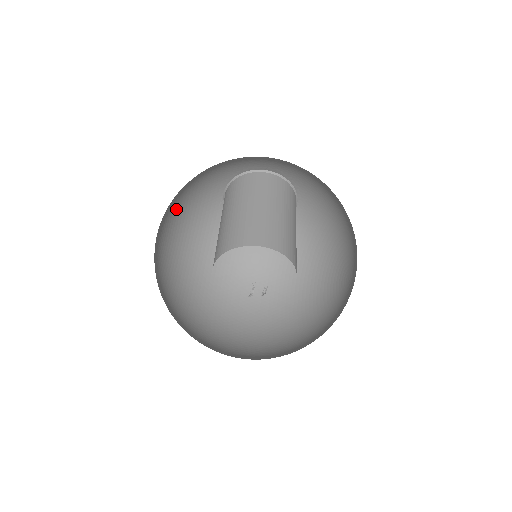
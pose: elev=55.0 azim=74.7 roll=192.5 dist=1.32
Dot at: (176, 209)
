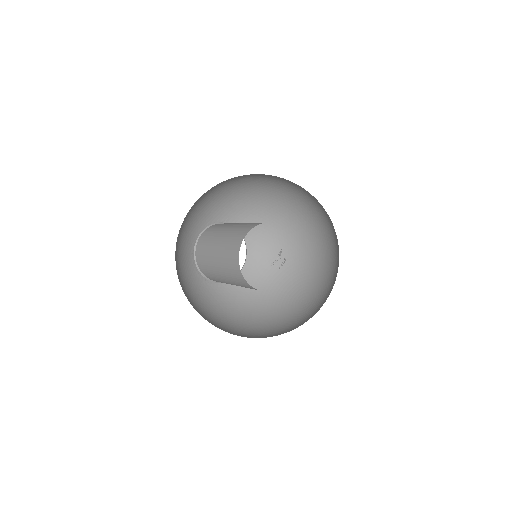
Dot at: (189, 211)
